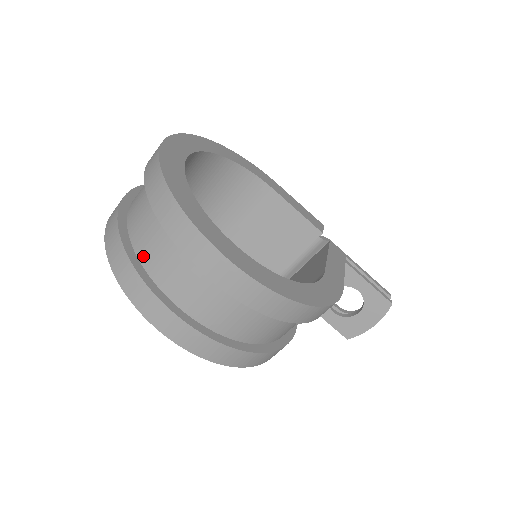
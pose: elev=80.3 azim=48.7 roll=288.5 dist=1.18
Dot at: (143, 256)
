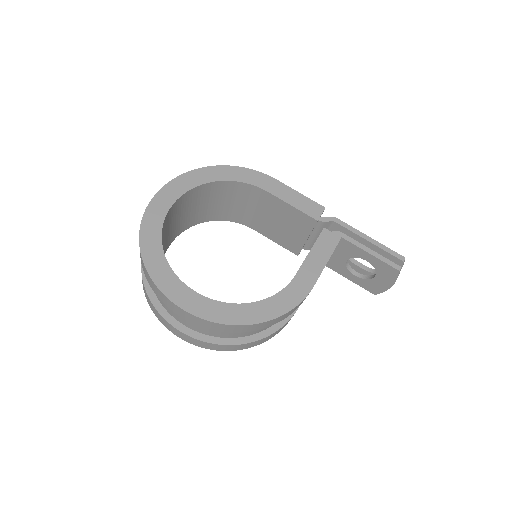
Dot at: occluded
